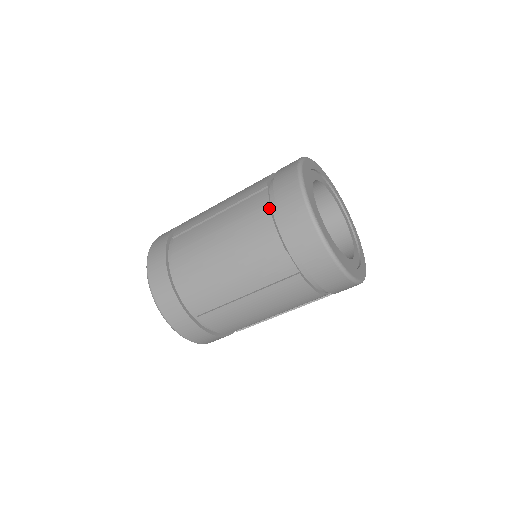
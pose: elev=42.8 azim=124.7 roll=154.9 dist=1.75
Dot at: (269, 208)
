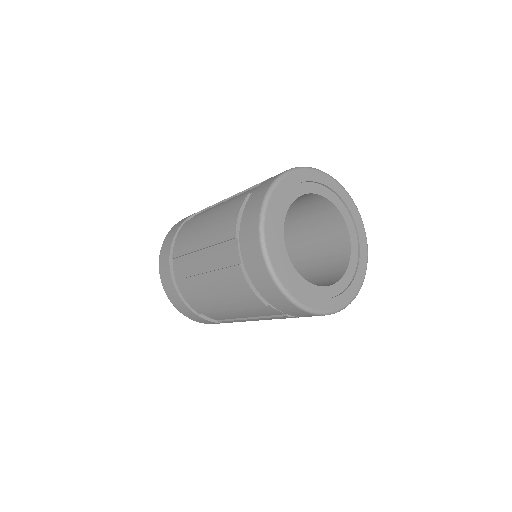
Dot at: (241, 269)
